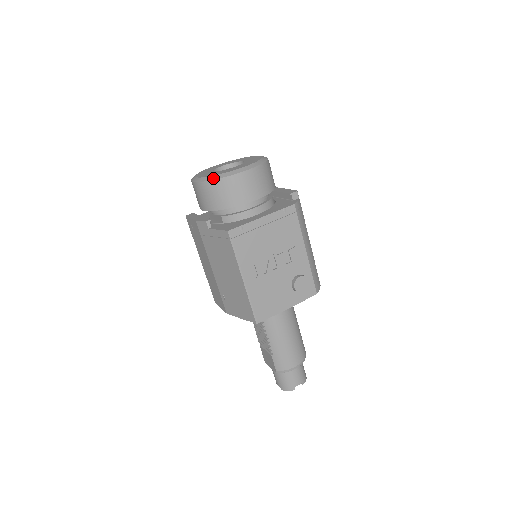
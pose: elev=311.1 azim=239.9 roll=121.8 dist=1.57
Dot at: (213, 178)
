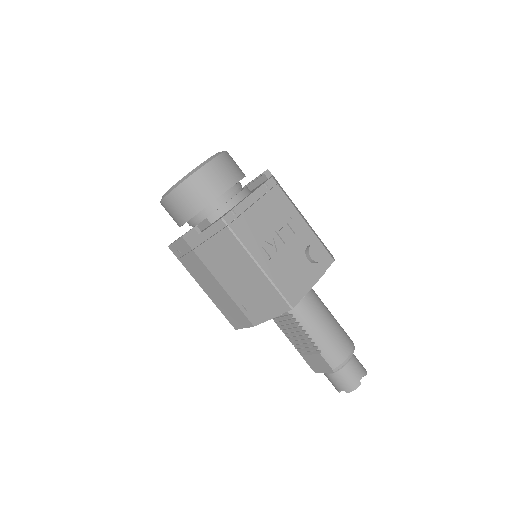
Dot at: (183, 179)
